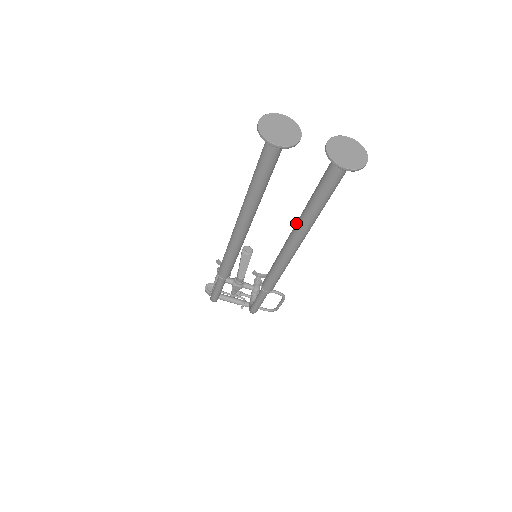
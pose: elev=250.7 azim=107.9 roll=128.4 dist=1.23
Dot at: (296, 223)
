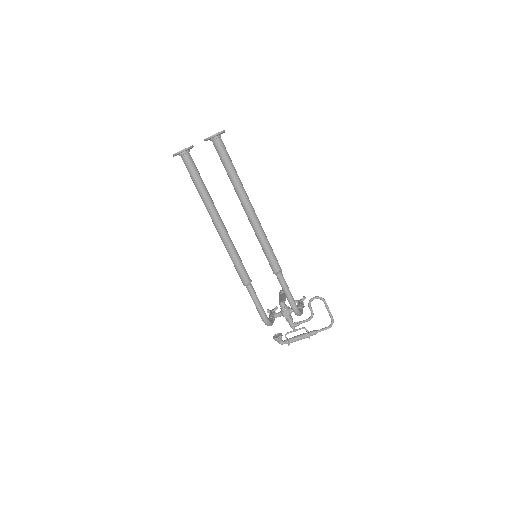
Dot at: occluded
